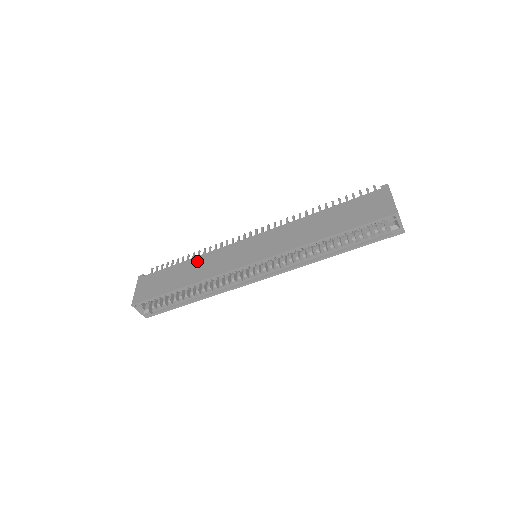
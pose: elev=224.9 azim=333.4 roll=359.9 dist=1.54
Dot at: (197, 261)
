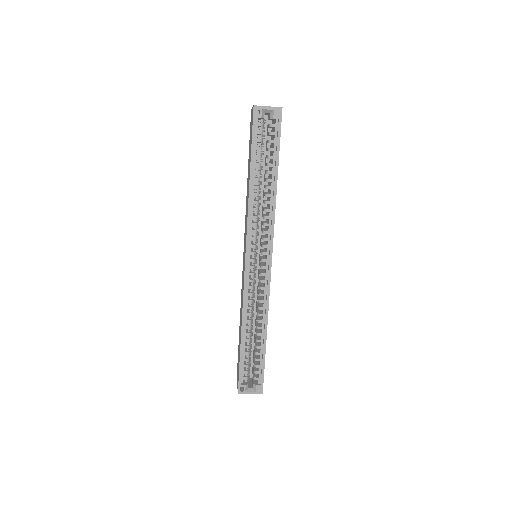
Dot at: (240, 311)
